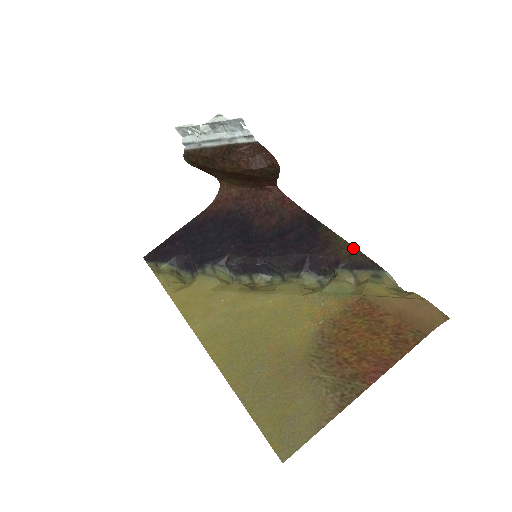
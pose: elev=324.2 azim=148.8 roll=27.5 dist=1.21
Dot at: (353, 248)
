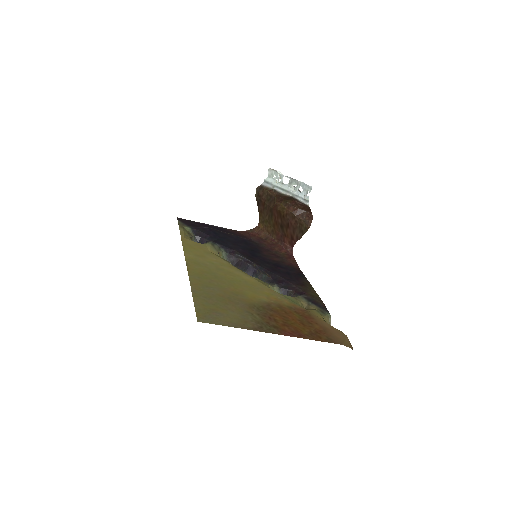
Dot at: (317, 295)
